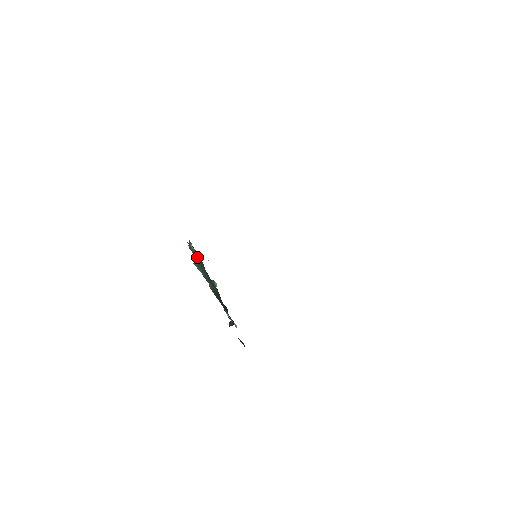
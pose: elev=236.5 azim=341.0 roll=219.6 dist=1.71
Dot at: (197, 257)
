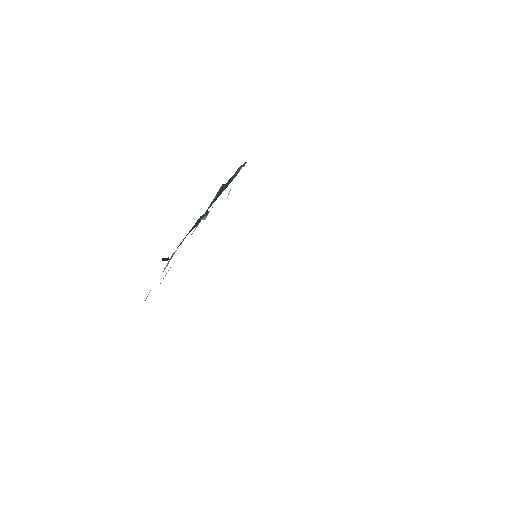
Dot at: (230, 181)
